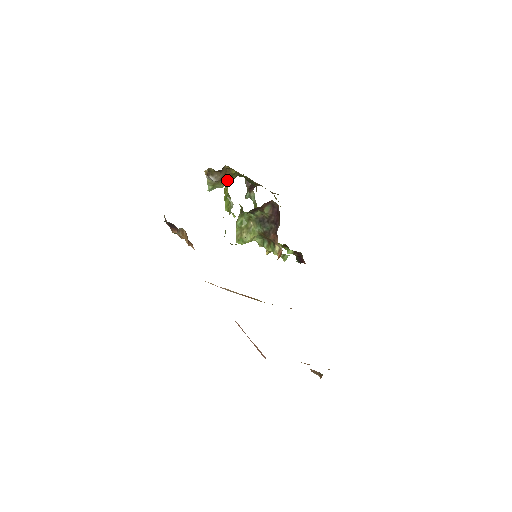
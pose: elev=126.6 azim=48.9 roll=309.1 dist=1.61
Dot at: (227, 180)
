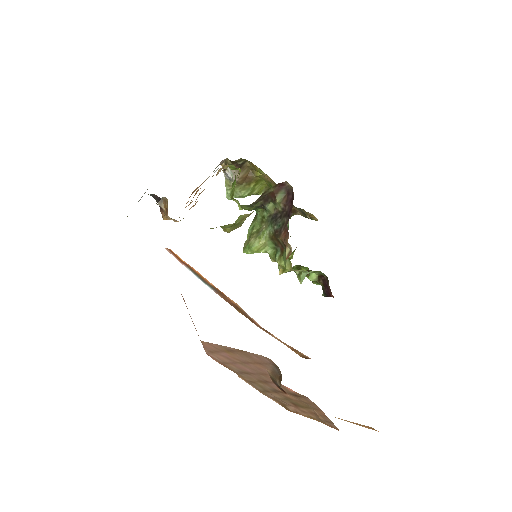
Dot at: (250, 187)
